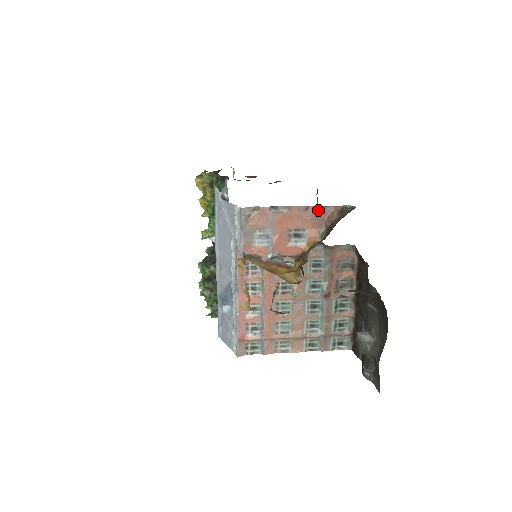
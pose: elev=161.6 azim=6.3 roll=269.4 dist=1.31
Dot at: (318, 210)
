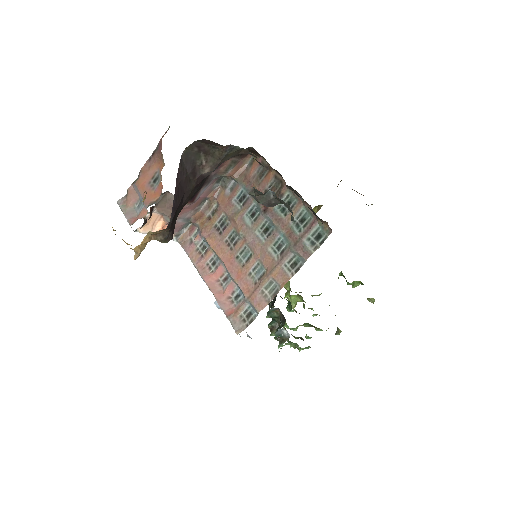
Dot at: (155, 152)
